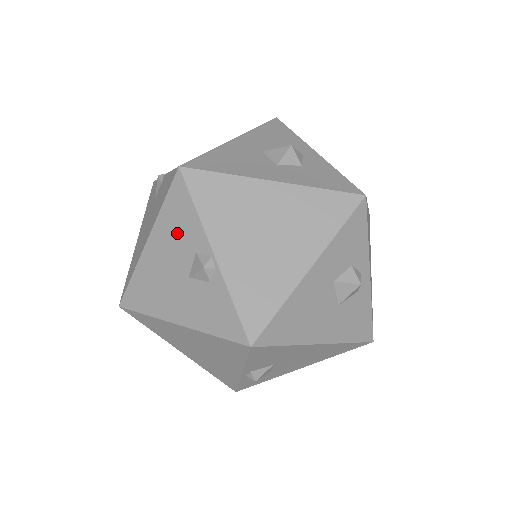
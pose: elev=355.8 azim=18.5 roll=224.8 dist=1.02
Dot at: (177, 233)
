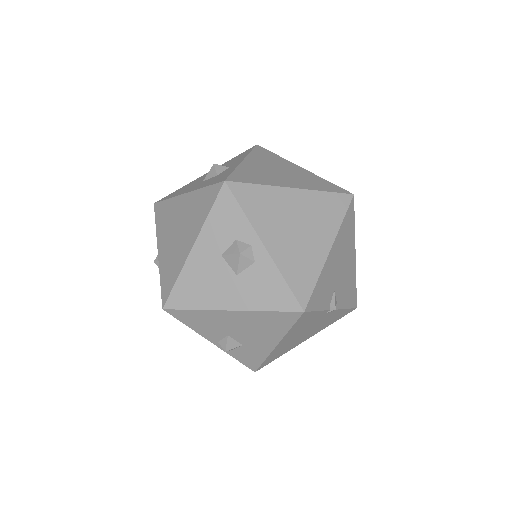
Dot at: occluded
